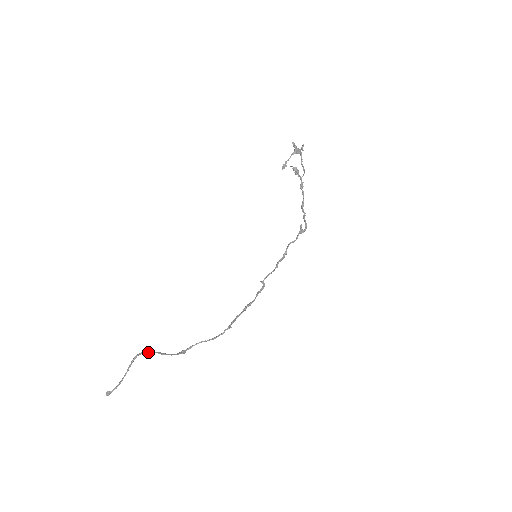
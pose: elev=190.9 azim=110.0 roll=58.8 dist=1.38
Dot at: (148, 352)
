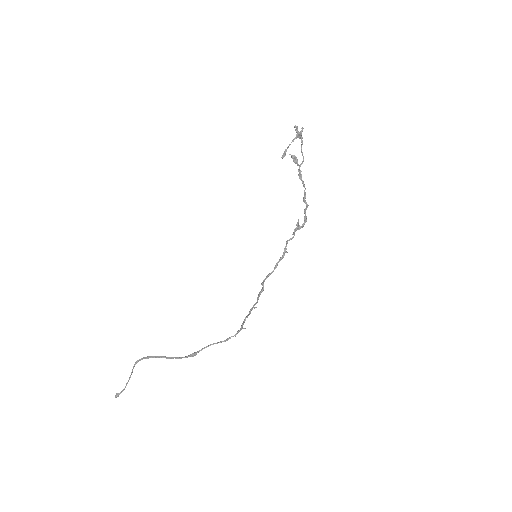
Dot at: (151, 357)
